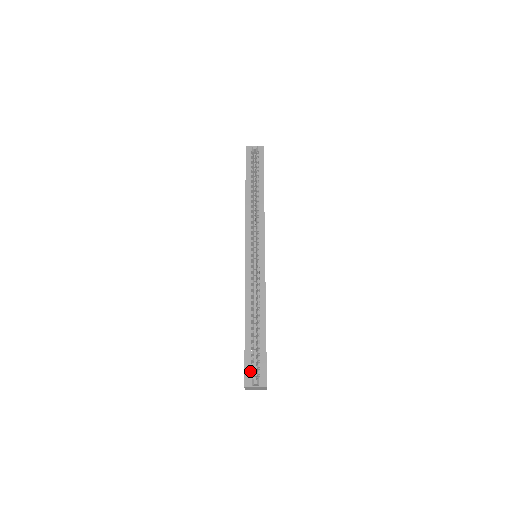
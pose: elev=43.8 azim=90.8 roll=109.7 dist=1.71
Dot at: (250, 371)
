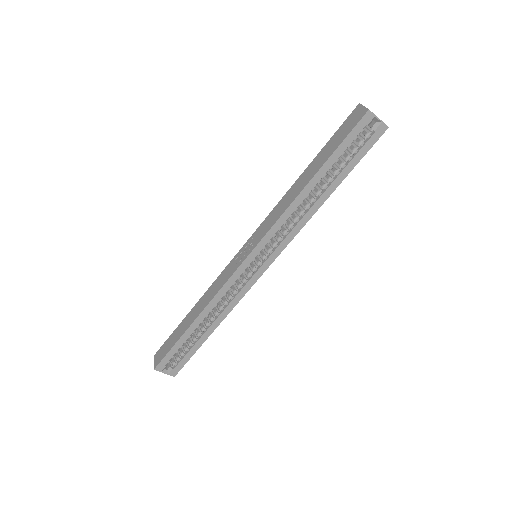
Dot at: (168, 361)
